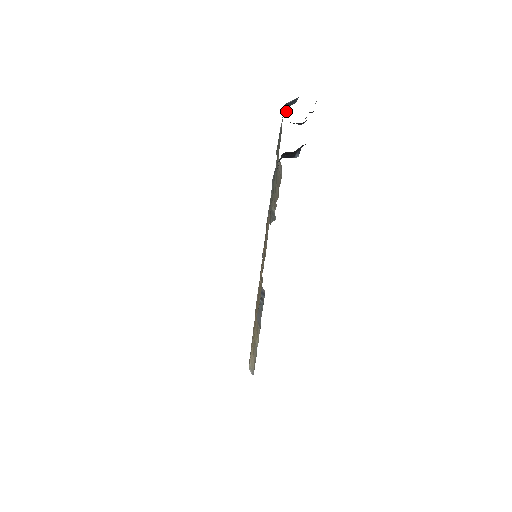
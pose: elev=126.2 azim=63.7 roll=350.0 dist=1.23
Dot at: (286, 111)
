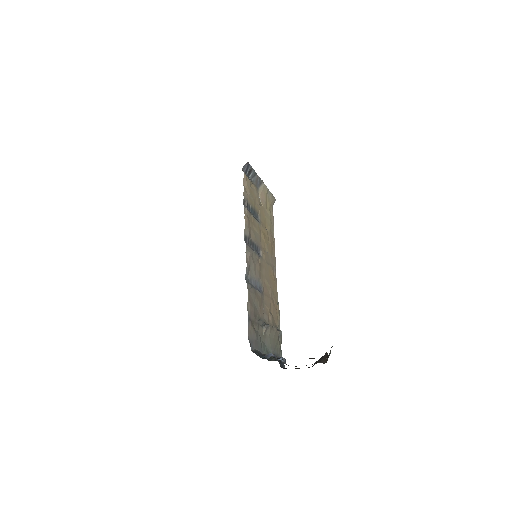
Dot at: (257, 352)
